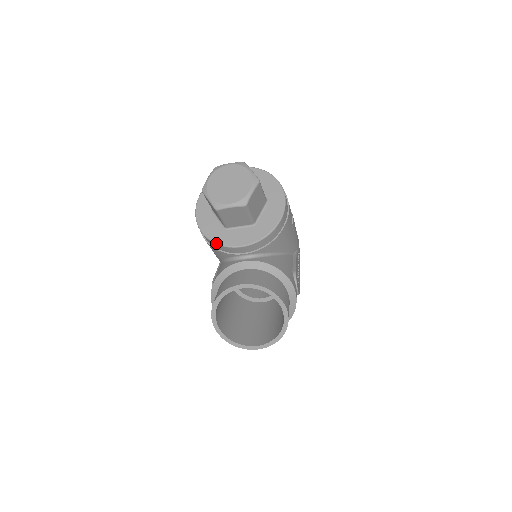
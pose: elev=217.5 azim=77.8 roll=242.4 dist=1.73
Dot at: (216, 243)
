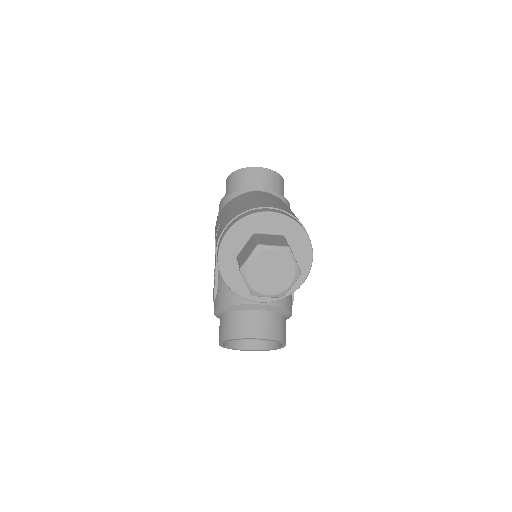
Dot at: (237, 294)
